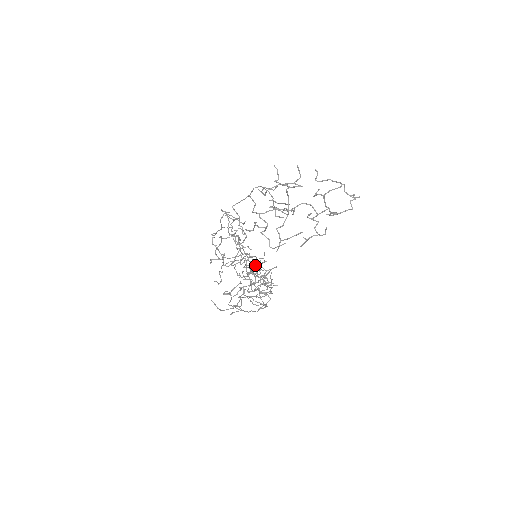
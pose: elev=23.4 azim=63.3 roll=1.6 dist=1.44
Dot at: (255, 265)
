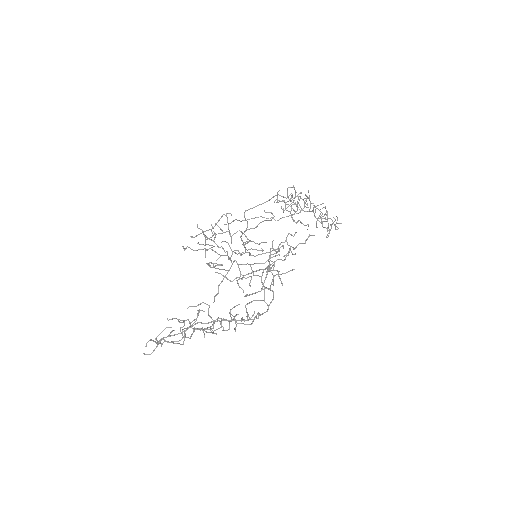
Dot at: (214, 298)
